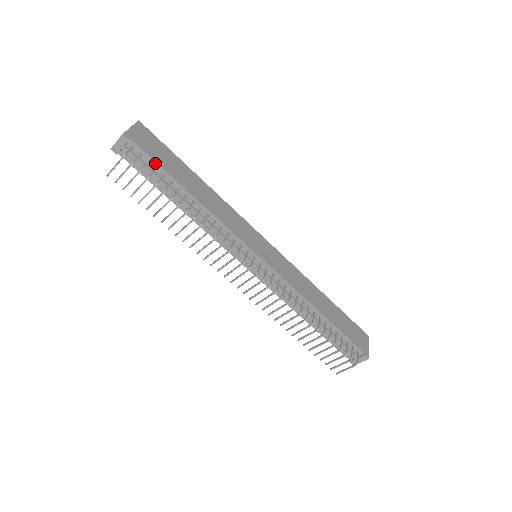
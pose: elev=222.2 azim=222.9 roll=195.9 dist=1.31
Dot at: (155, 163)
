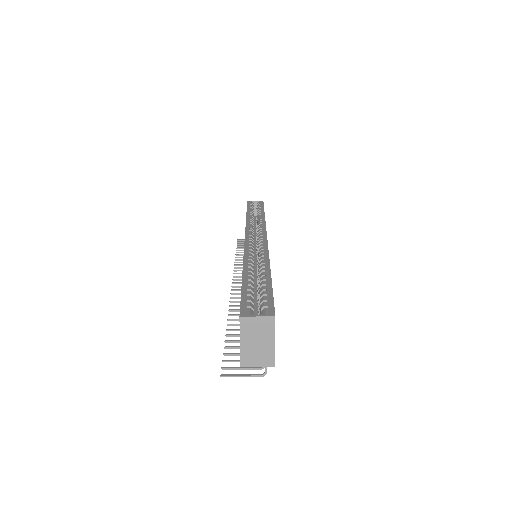
Dot at: occluded
